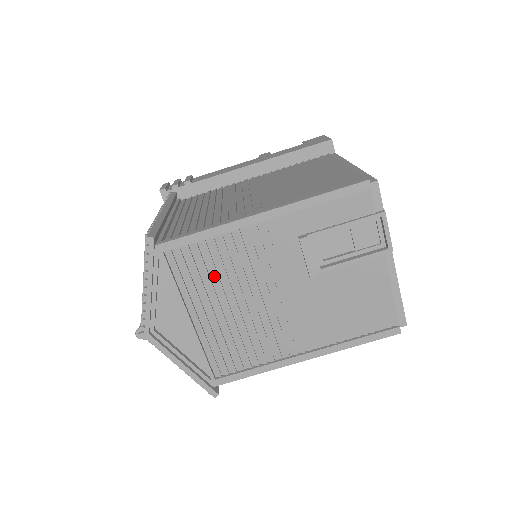
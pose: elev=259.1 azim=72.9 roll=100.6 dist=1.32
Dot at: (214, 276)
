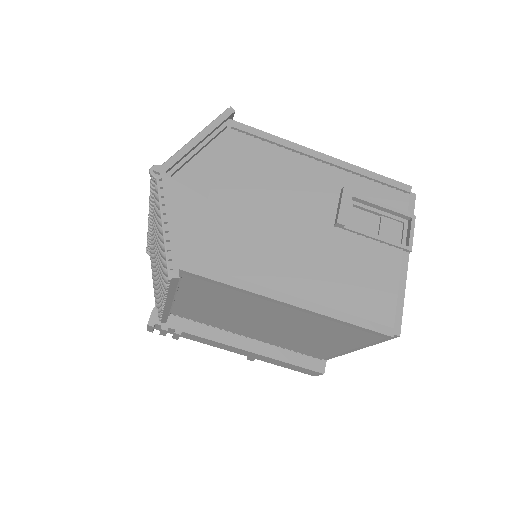
Dot at: (256, 173)
